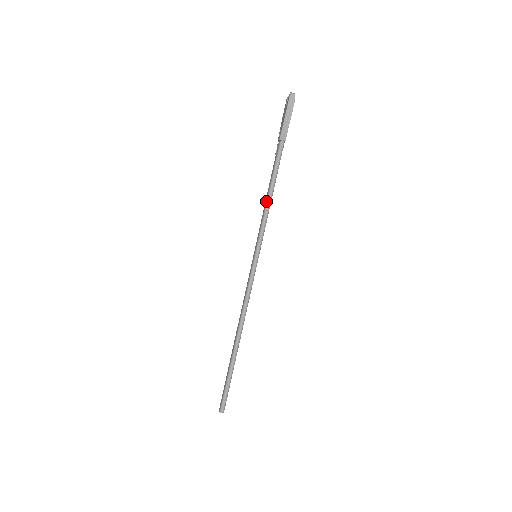
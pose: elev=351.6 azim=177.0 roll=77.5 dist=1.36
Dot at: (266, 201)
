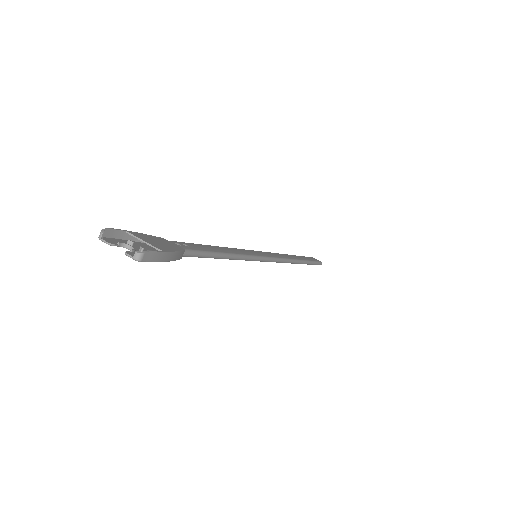
Dot at: occluded
